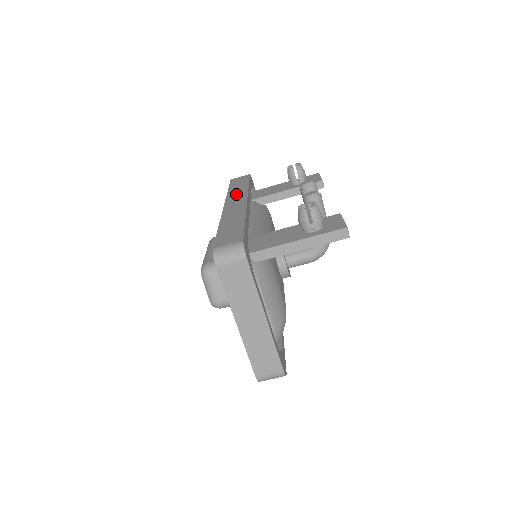
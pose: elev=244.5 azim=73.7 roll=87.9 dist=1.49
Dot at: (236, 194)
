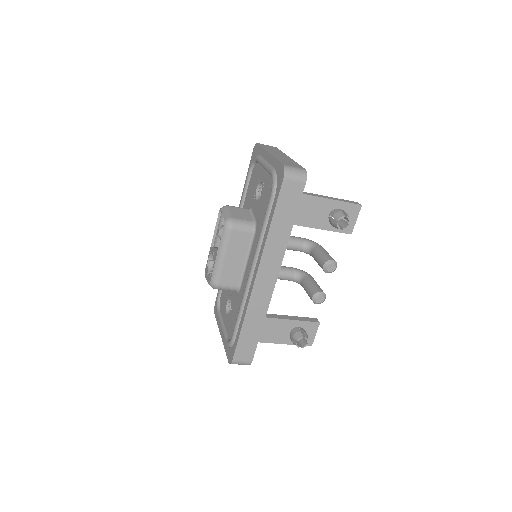
Dot at: (273, 252)
